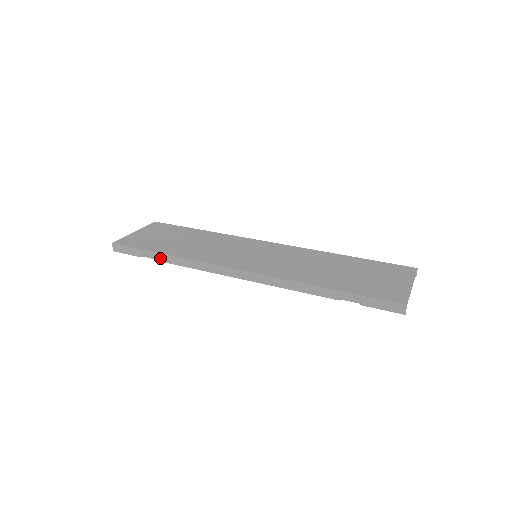
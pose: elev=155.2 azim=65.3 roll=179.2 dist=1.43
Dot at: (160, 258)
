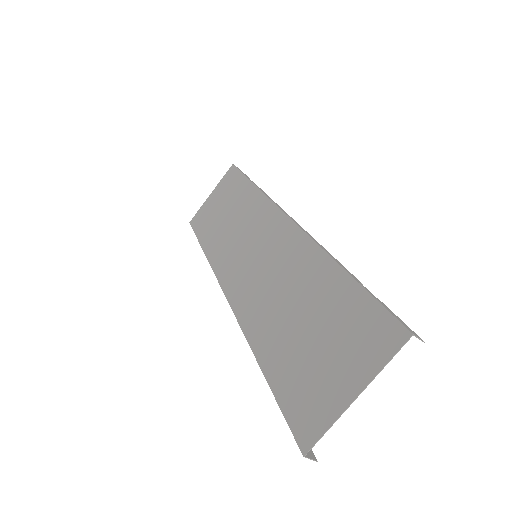
Dot at: occluded
